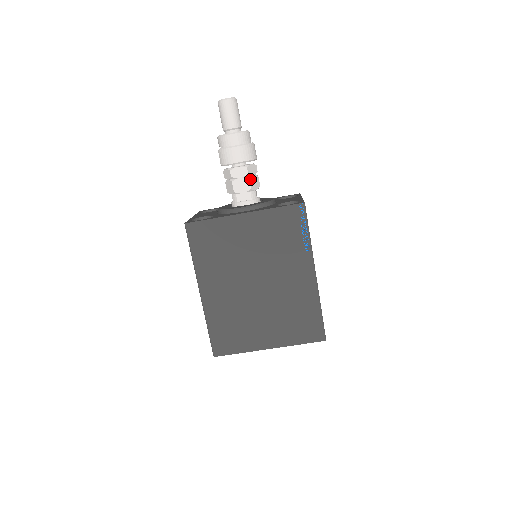
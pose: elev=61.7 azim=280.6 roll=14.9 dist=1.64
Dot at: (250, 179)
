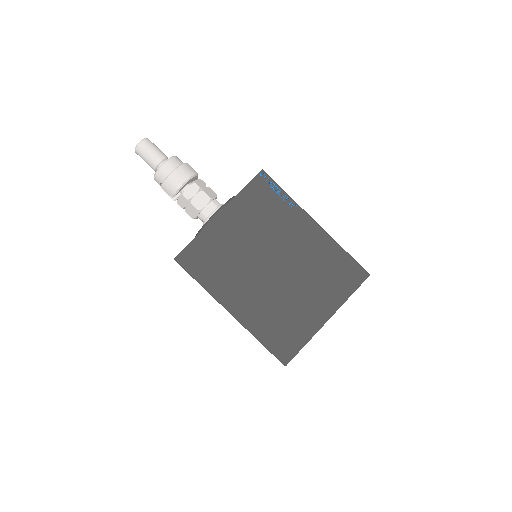
Dot at: (204, 191)
